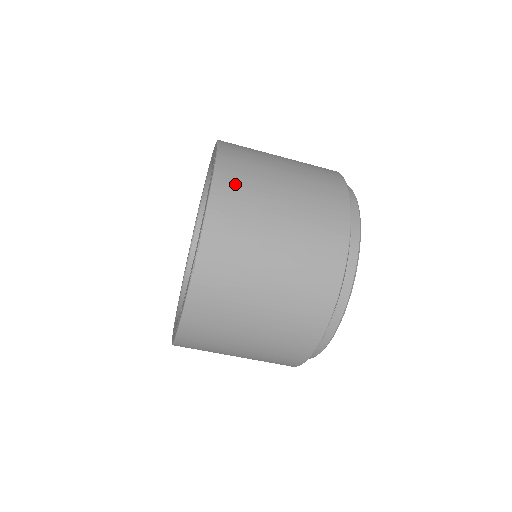
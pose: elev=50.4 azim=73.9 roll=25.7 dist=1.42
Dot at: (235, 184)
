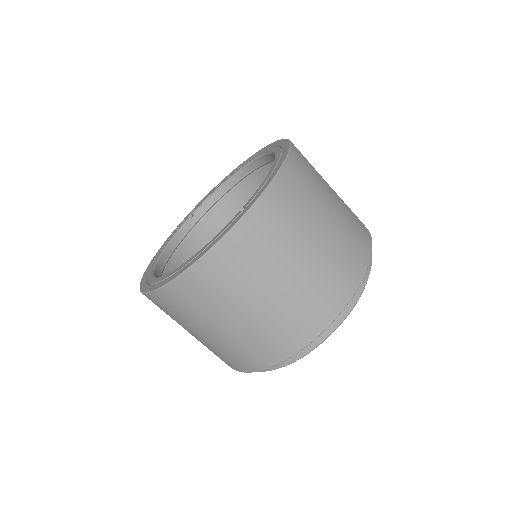
Dot at: occluded
